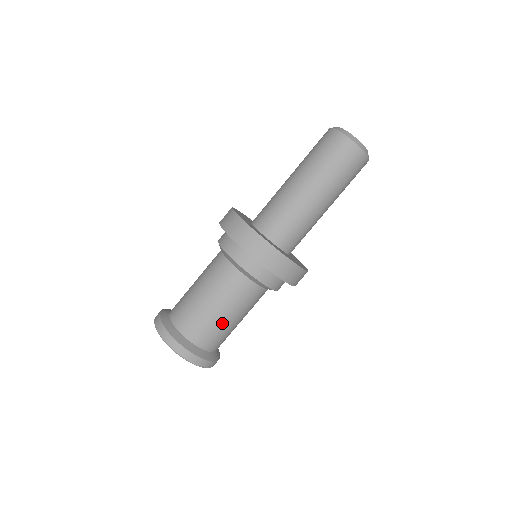
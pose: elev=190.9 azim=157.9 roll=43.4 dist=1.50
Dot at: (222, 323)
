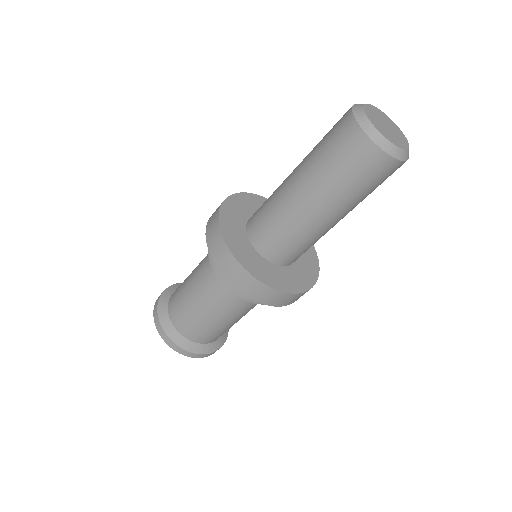
Dot at: (198, 316)
